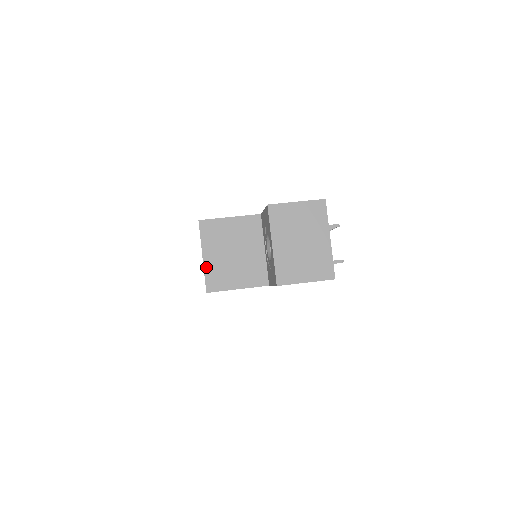
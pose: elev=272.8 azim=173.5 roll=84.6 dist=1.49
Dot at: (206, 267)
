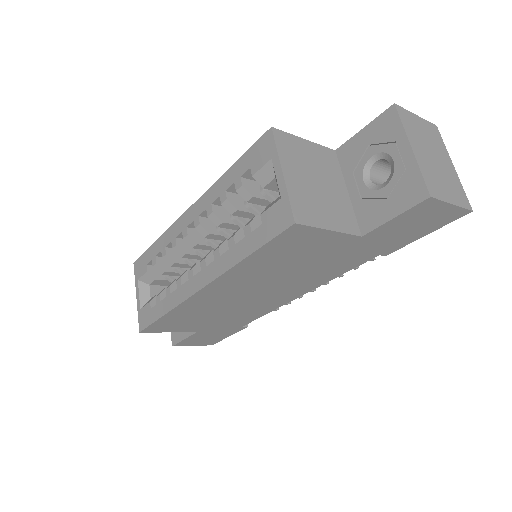
Dot at: (289, 188)
